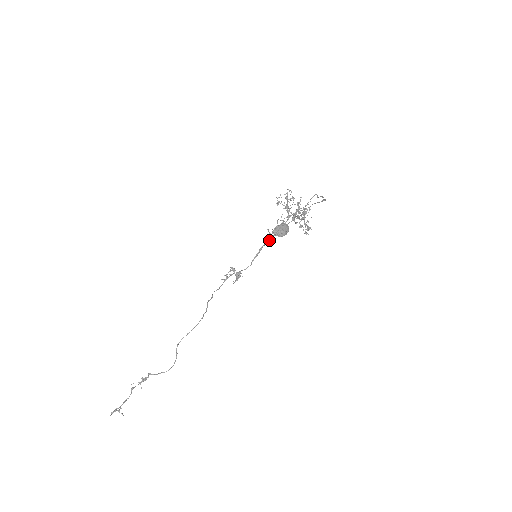
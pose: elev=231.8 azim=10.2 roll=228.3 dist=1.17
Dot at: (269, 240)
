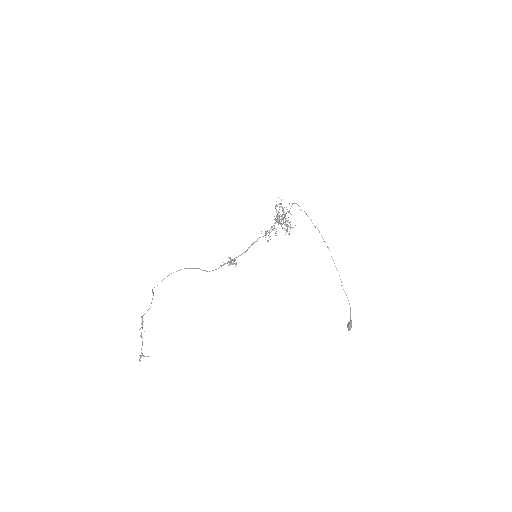
Dot at: (260, 237)
